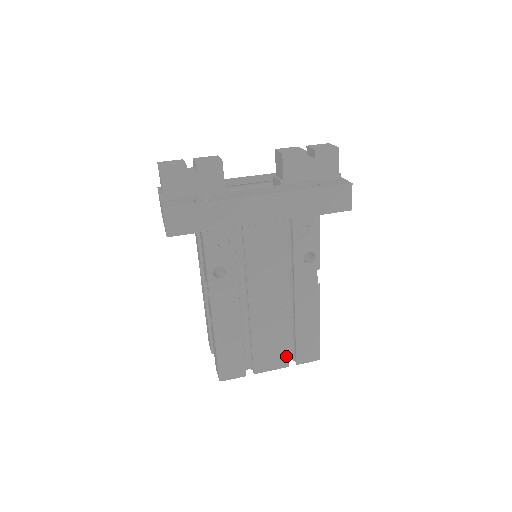
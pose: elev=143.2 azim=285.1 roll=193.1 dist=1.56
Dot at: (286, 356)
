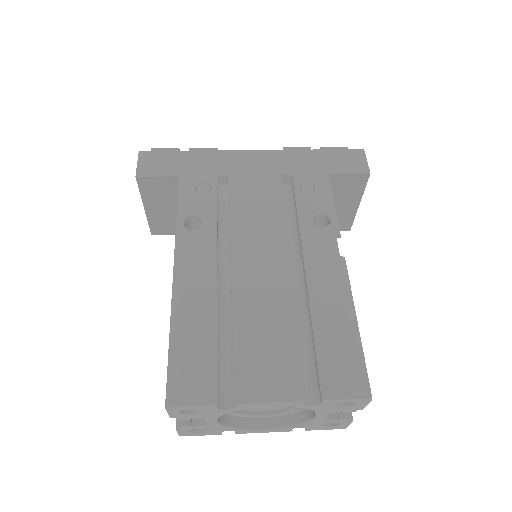
Dot at: (299, 375)
